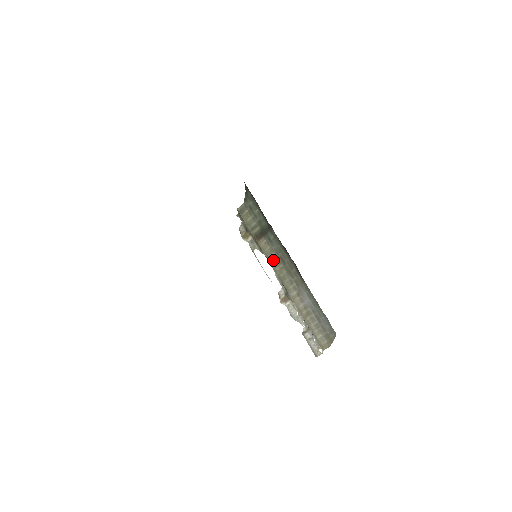
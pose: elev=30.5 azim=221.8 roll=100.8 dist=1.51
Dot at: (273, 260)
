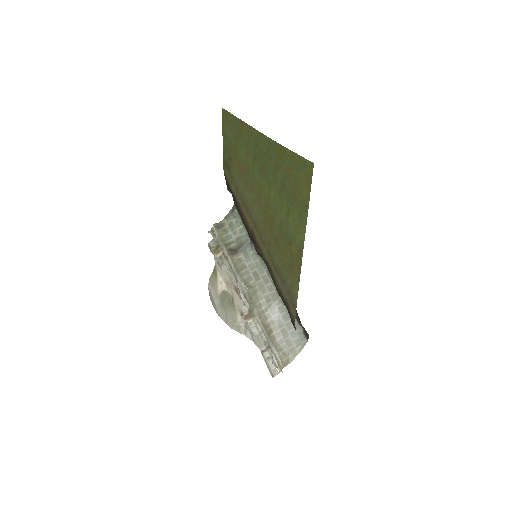
Dot at: (244, 276)
